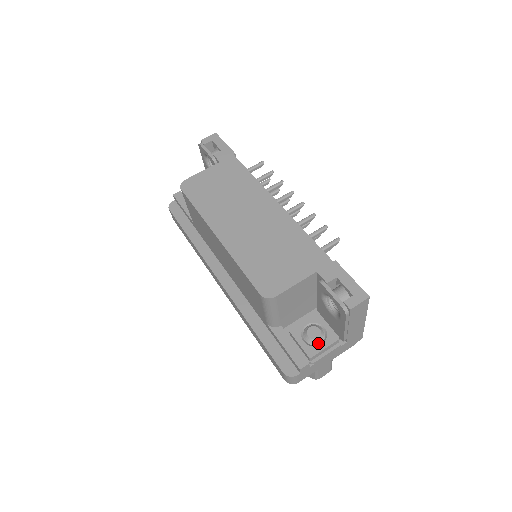
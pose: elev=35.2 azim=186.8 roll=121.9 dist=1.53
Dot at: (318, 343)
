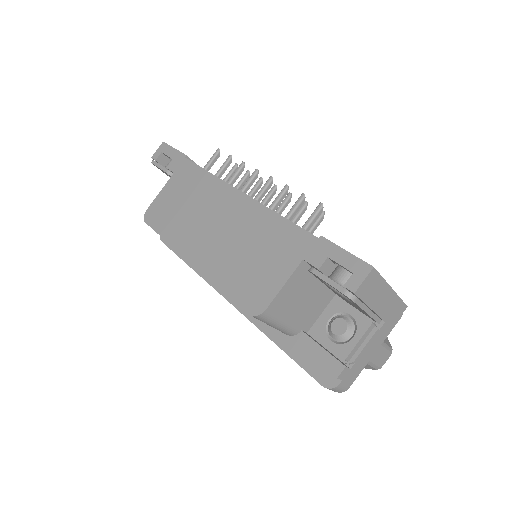
Dot at: (349, 337)
